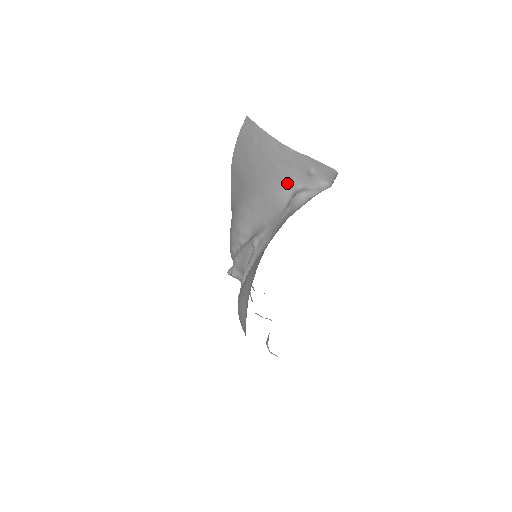
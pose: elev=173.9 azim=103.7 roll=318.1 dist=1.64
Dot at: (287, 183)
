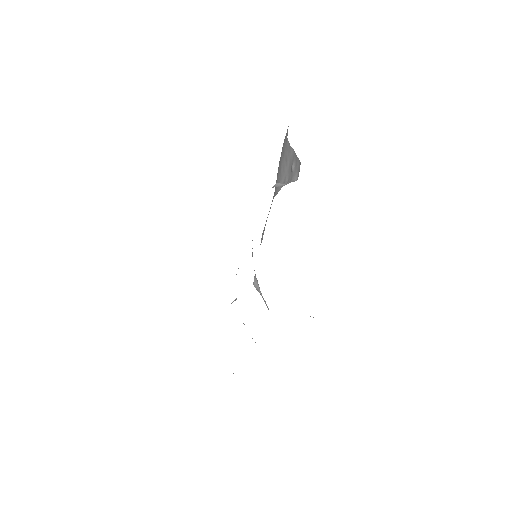
Dot at: (282, 179)
